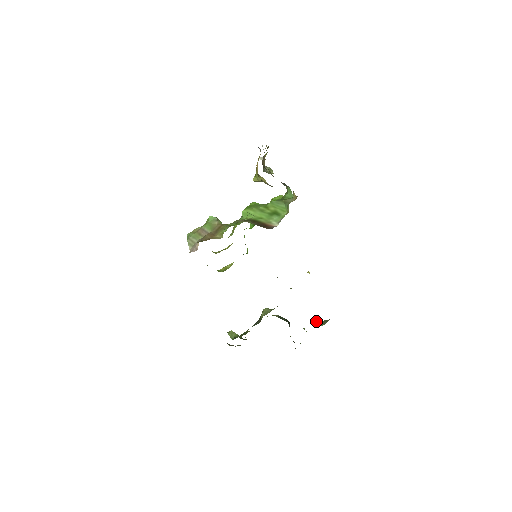
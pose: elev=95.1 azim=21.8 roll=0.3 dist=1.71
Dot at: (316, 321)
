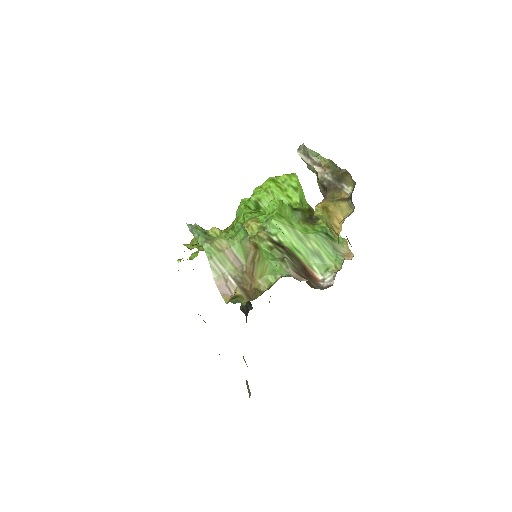
Dot at: occluded
